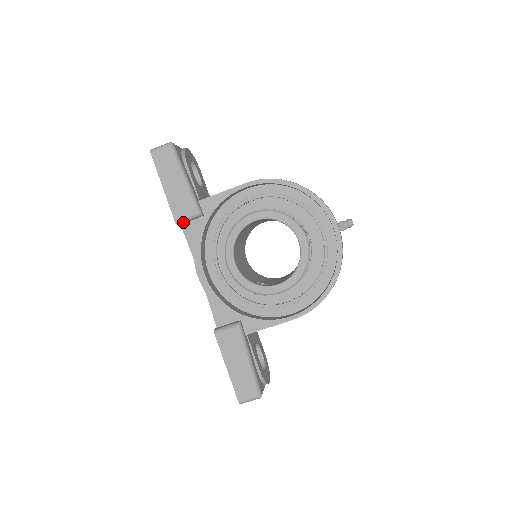
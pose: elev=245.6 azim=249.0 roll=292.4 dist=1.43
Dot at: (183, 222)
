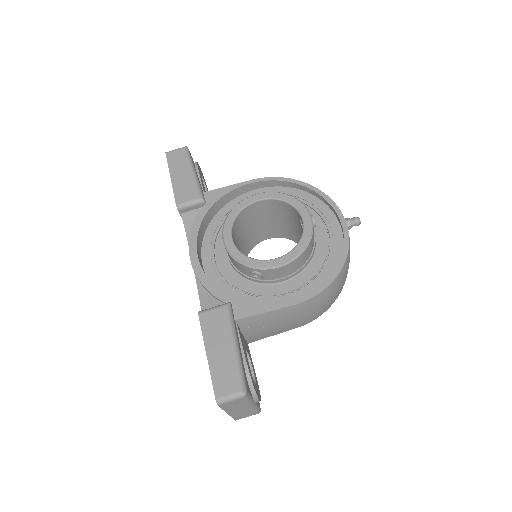
Dot at: (184, 208)
